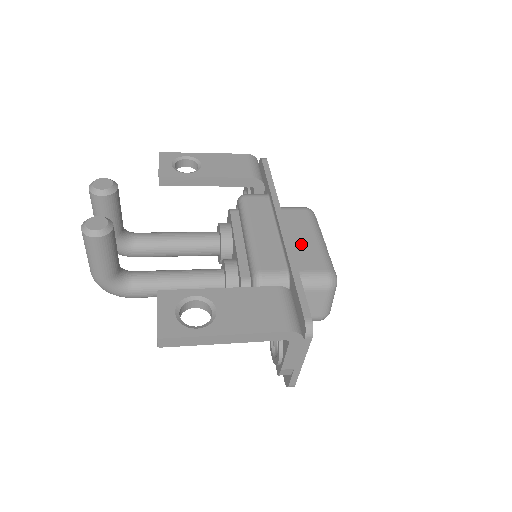
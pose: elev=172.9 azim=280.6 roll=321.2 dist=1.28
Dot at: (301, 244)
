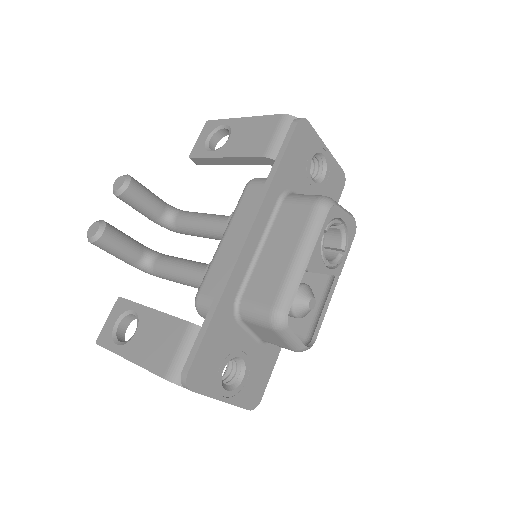
Dot at: (272, 260)
